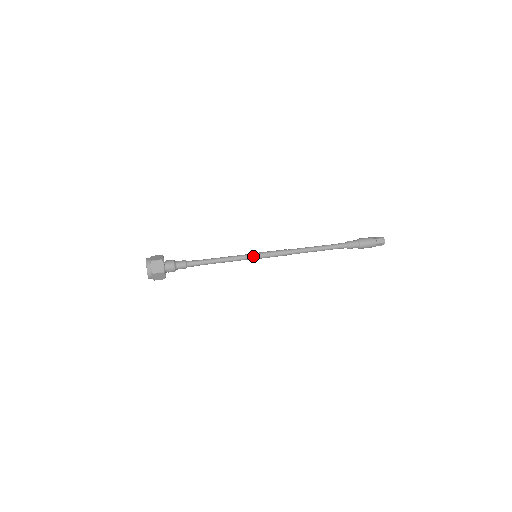
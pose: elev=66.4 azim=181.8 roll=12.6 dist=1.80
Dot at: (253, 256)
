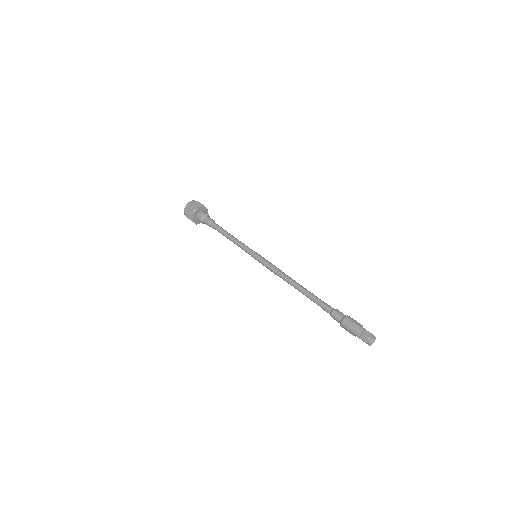
Dot at: (253, 252)
